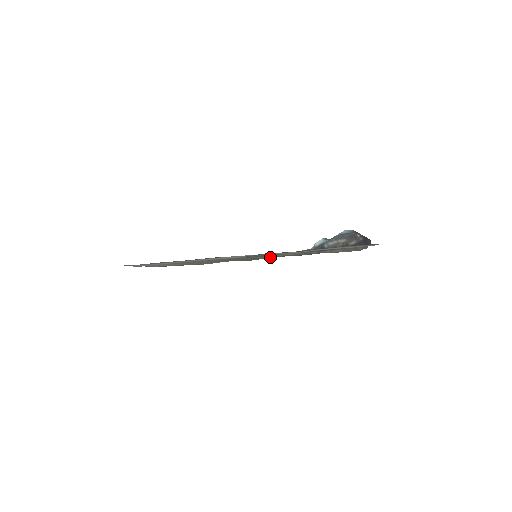
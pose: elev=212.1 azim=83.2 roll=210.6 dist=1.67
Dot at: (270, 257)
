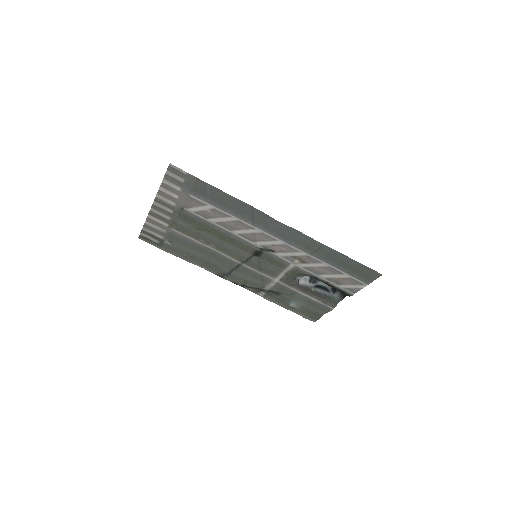
Dot at: (244, 283)
